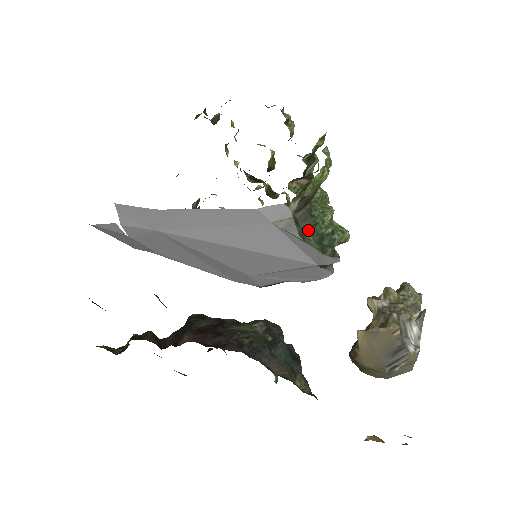
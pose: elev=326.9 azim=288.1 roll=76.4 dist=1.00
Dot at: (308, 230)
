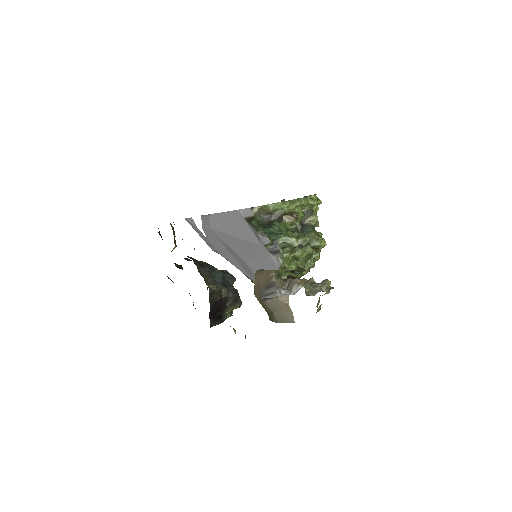
Dot at: (265, 228)
